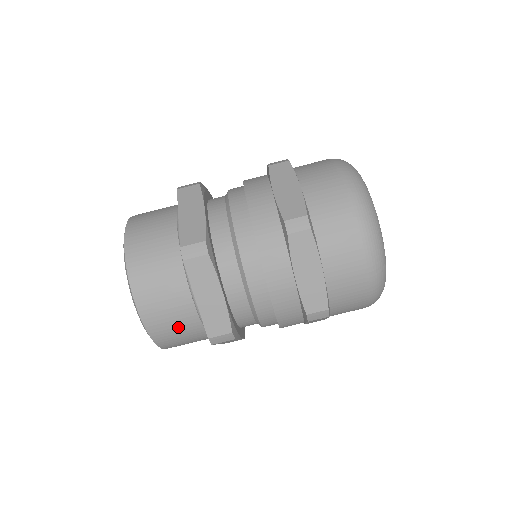
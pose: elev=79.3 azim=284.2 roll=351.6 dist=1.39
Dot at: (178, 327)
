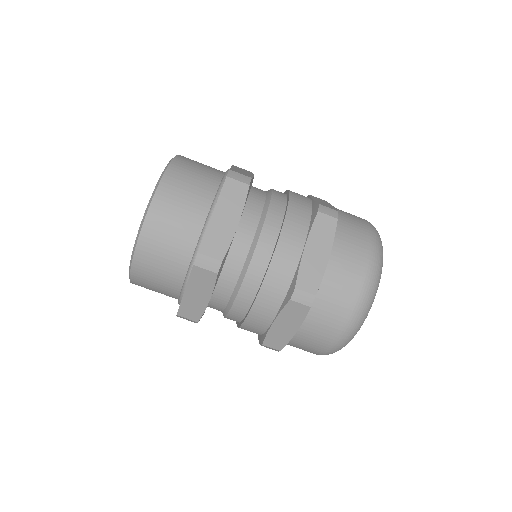
Dot at: (157, 289)
